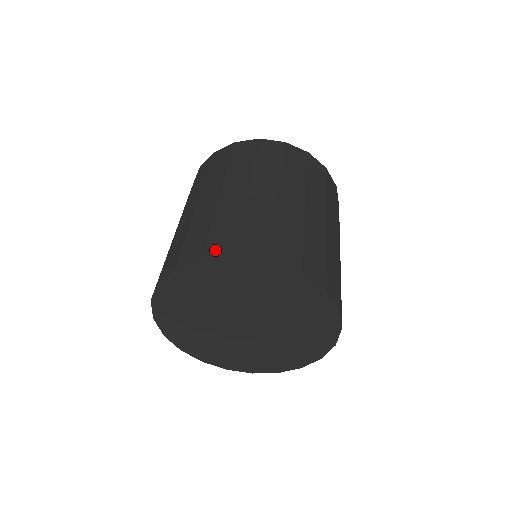
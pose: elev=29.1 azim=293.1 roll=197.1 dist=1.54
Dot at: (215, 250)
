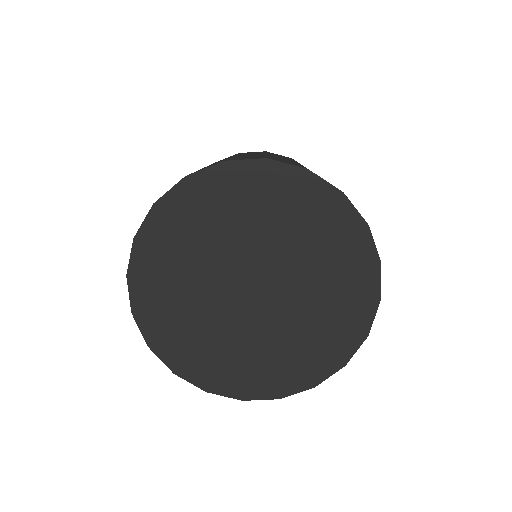
Dot at: (281, 161)
